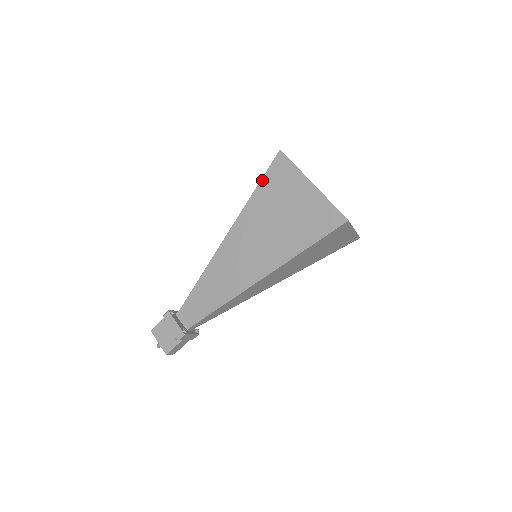
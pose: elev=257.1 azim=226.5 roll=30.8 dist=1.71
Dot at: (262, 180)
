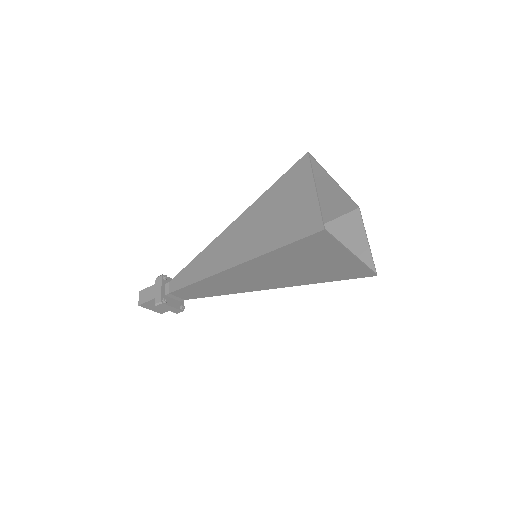
Dot at: (290, 245)
